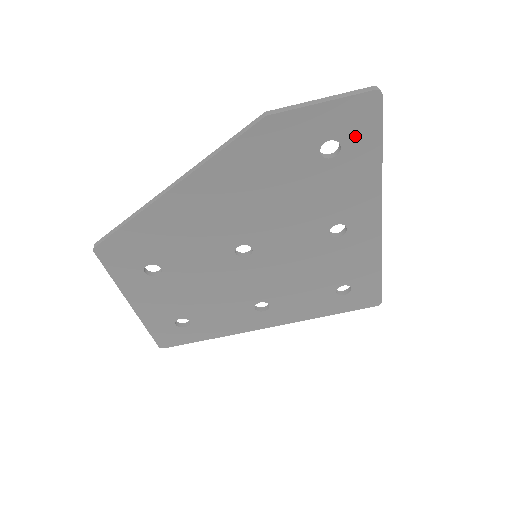
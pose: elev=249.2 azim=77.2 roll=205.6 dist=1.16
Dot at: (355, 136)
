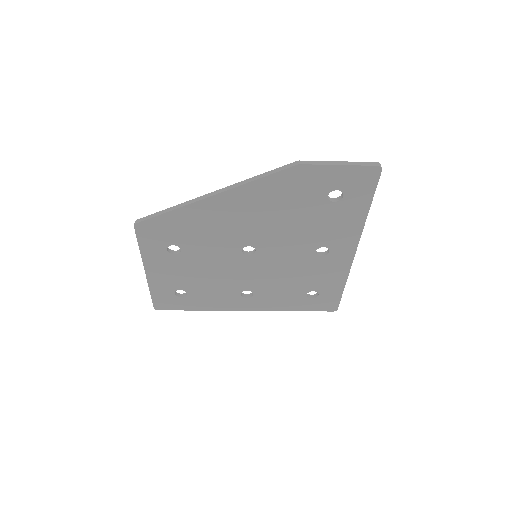
Dot at: (355, 191)
